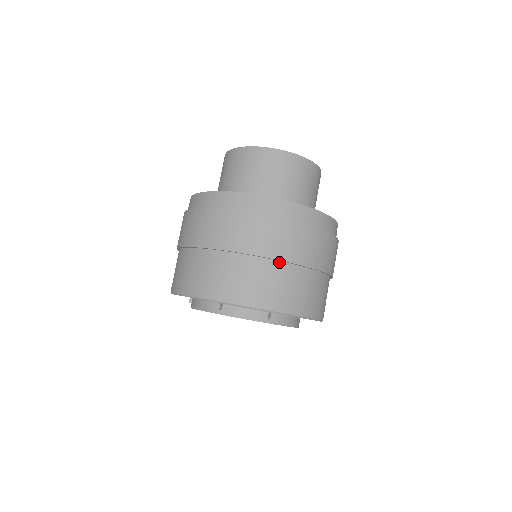
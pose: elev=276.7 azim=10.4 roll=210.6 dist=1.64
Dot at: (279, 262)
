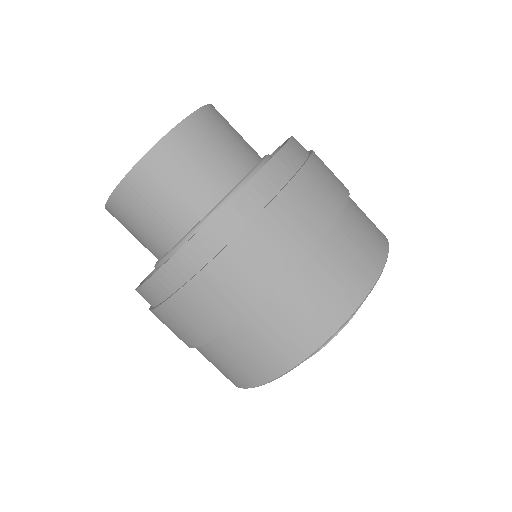
Dot at: (279, 288)
